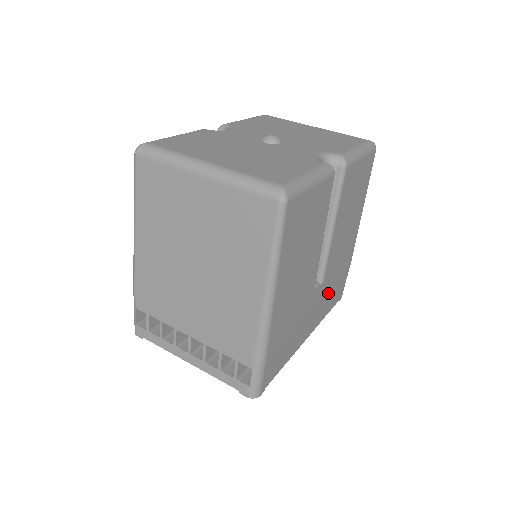
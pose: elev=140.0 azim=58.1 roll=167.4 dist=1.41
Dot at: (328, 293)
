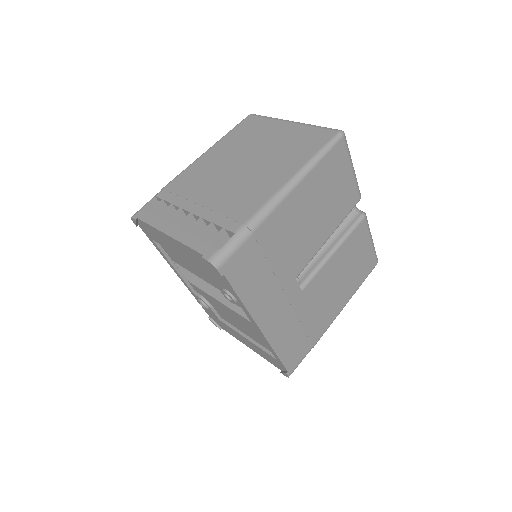
Dot at: (294, 322)
